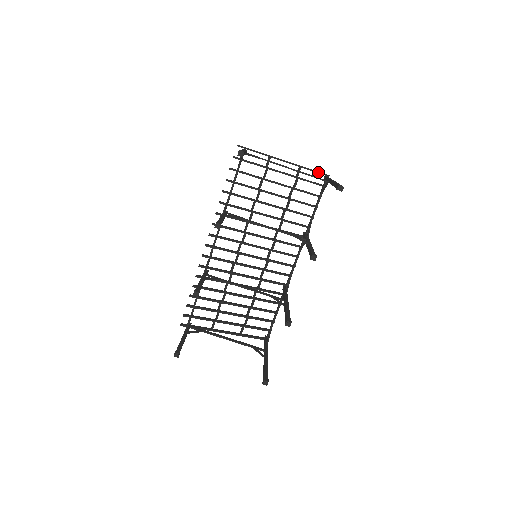
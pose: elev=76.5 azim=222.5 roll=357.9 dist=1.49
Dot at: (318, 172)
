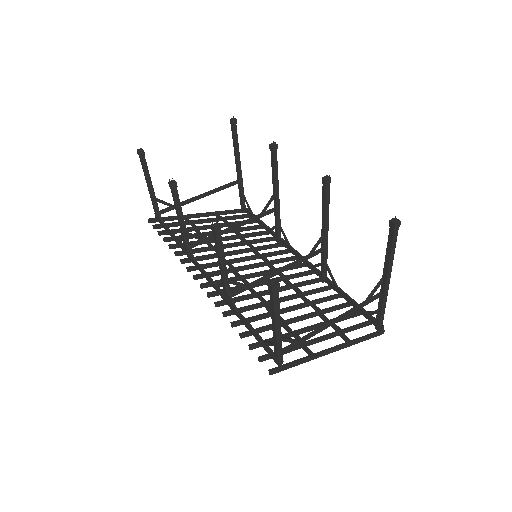
Dot at: (233, 210)
